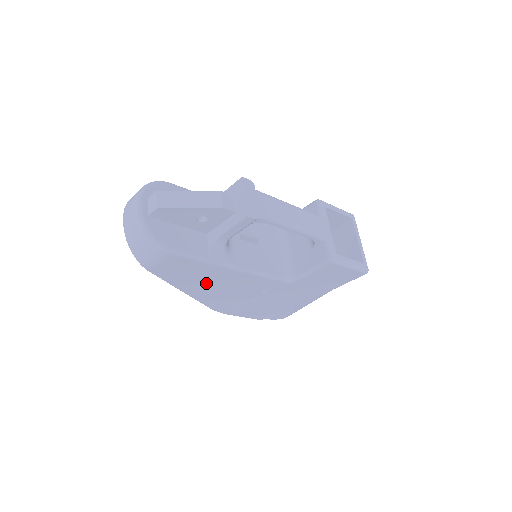
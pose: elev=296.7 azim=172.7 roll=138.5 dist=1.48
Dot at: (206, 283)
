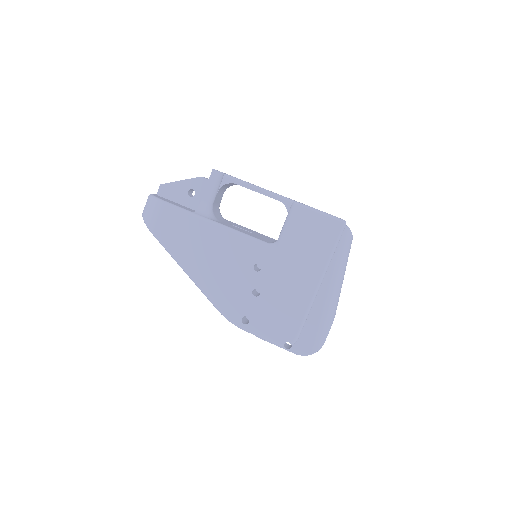
Dot at: (200, 252)
